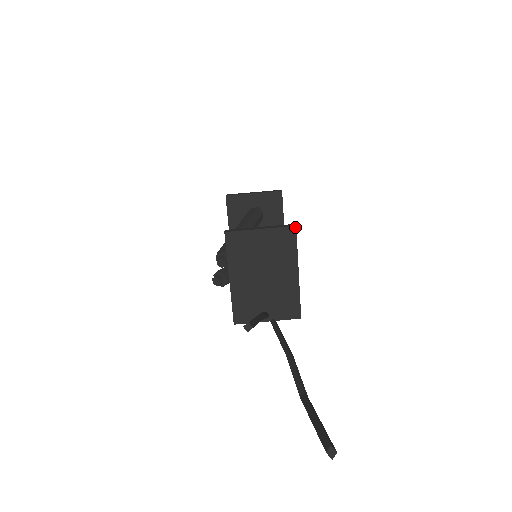
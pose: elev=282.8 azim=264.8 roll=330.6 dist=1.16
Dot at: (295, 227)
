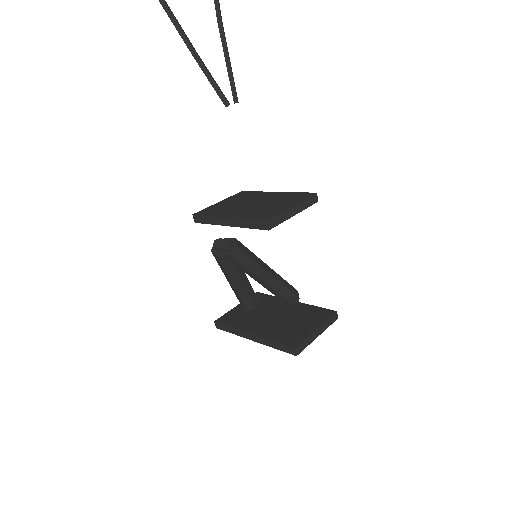
Dot at: (242, 192)
